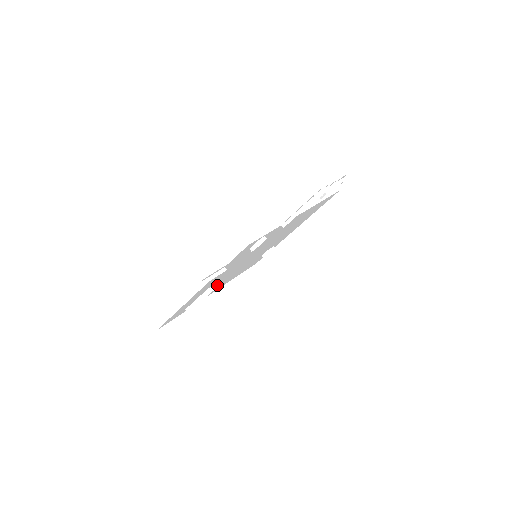
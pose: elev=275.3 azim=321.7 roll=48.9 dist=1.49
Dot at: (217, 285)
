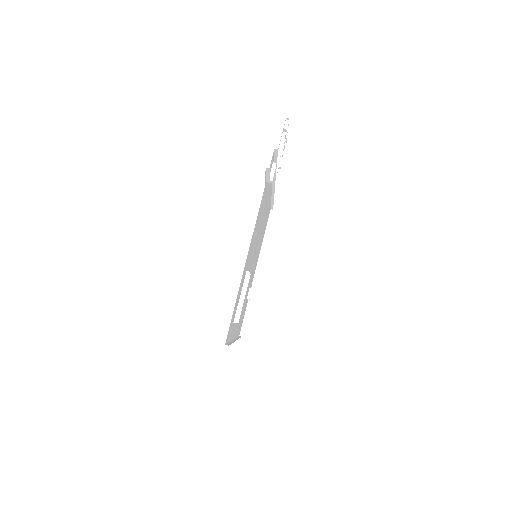
Dot at: occluded
